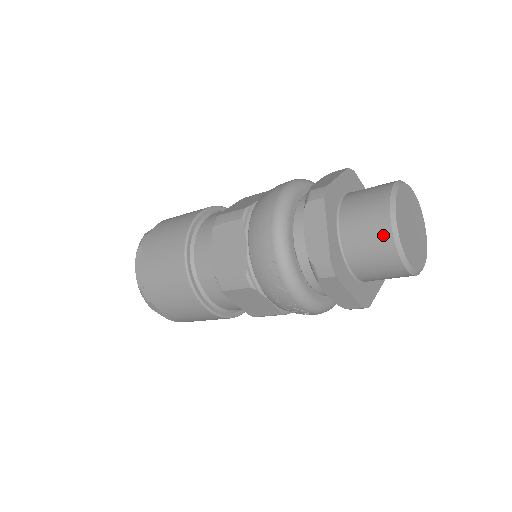
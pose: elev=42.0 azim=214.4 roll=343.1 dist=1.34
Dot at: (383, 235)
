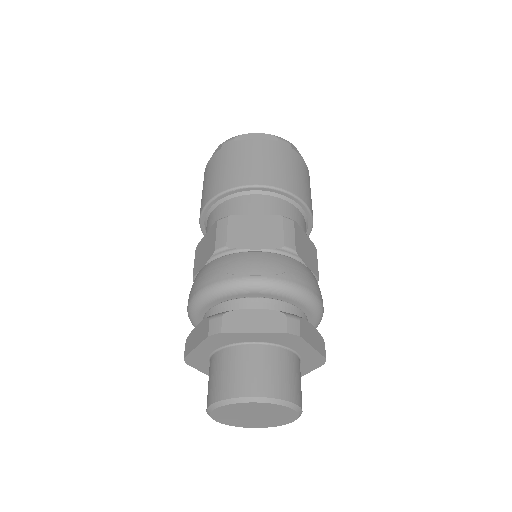
Dot at: occluded
